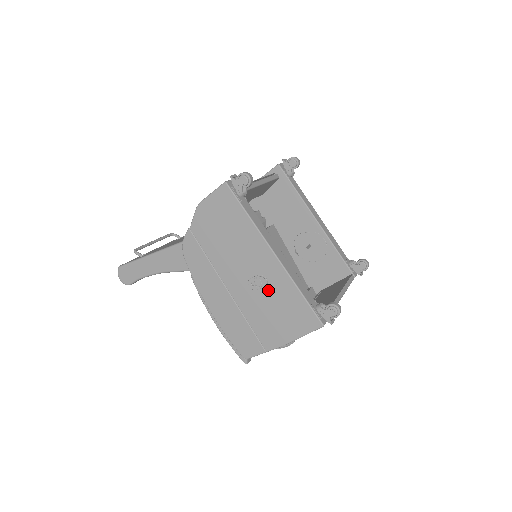
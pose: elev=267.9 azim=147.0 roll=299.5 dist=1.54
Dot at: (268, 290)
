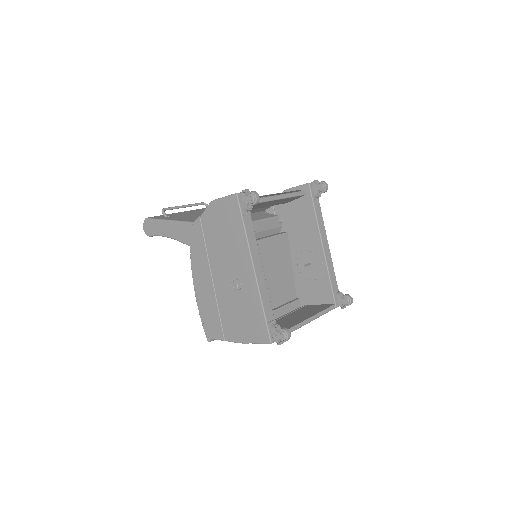
Dot at: (240, 295)
